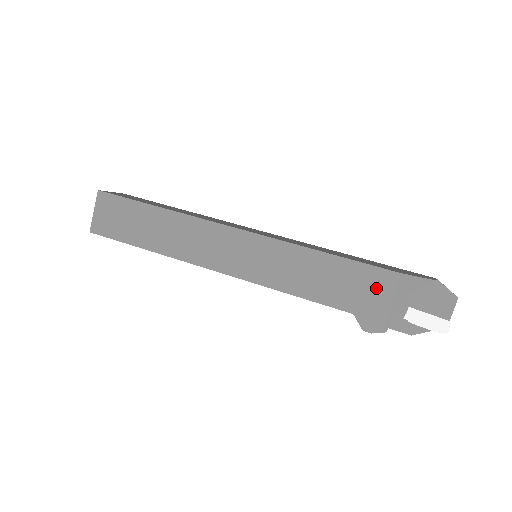
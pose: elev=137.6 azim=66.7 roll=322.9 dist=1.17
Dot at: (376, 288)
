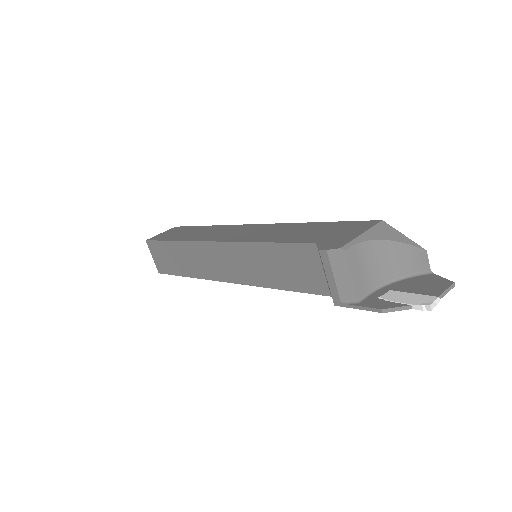
Dot at: (351, 229)
